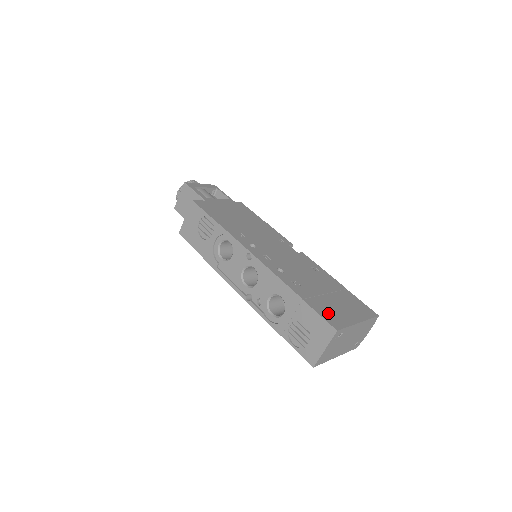
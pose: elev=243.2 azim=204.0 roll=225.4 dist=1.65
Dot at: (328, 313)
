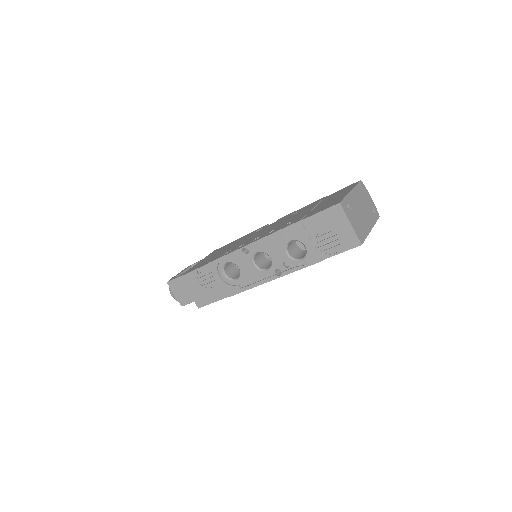
Dot at: (325, 207)
